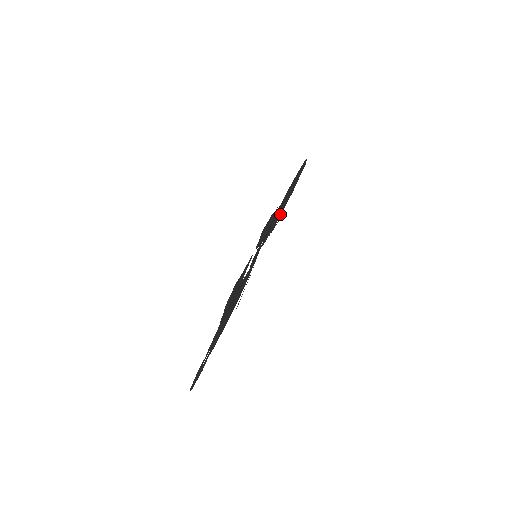
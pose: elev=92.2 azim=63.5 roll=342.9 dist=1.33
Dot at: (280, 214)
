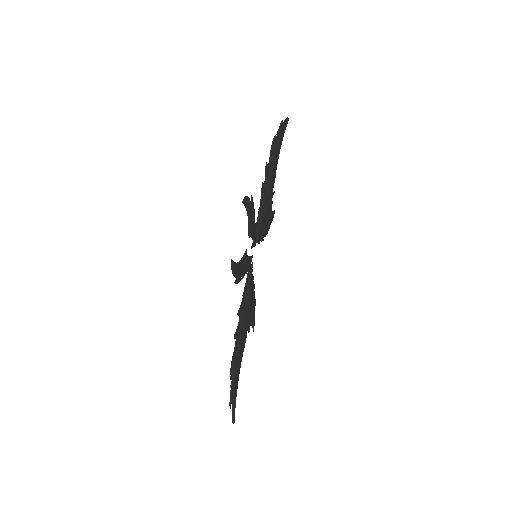
Dot at: (264, 201)
